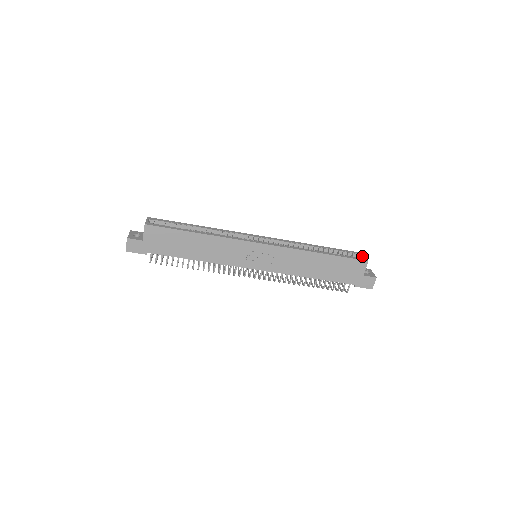
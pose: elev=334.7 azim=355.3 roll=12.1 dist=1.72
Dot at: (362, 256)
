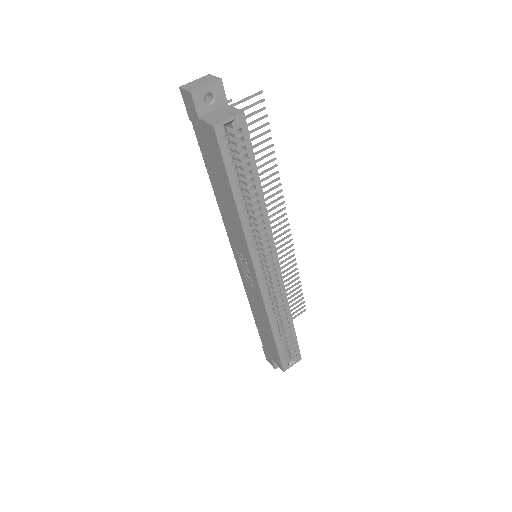
Dot at: (294, 362)
